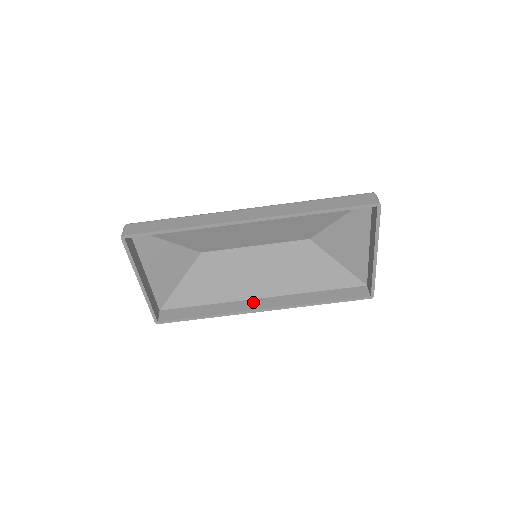
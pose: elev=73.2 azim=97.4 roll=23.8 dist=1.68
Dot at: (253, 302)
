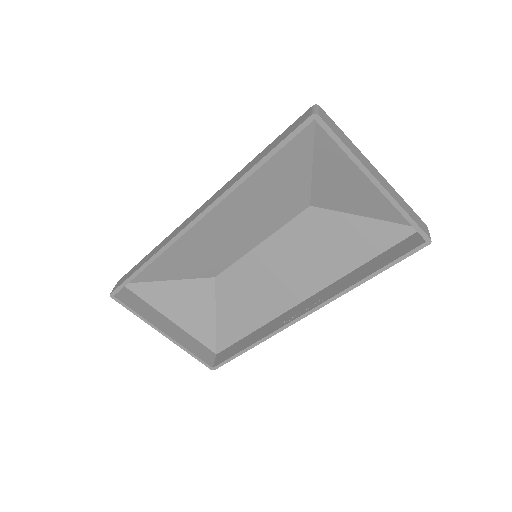
Dot at: (293, 310)
